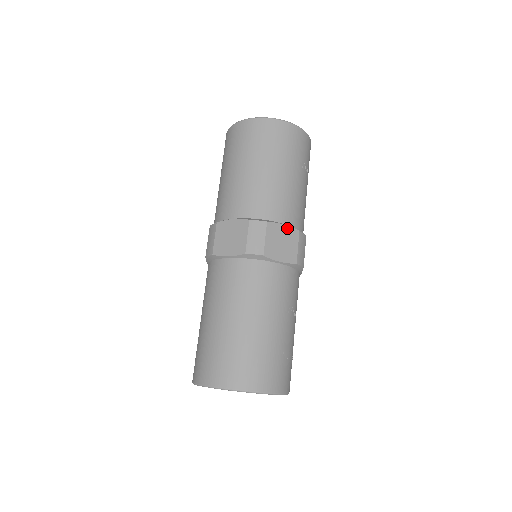
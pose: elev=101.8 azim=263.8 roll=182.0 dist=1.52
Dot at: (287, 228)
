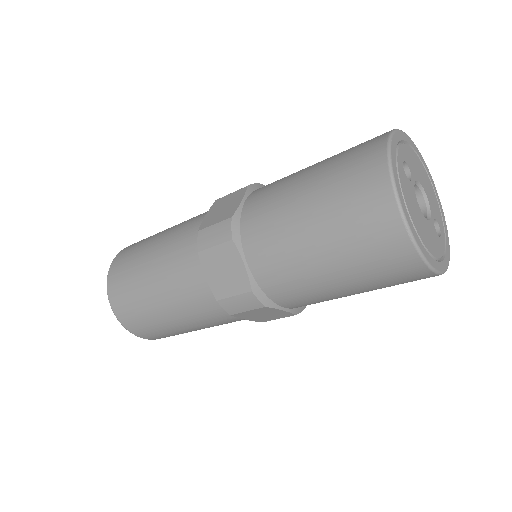
Dot at: (284, 312)
